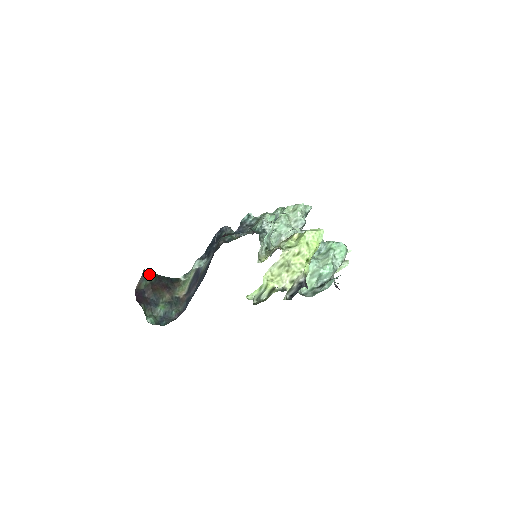
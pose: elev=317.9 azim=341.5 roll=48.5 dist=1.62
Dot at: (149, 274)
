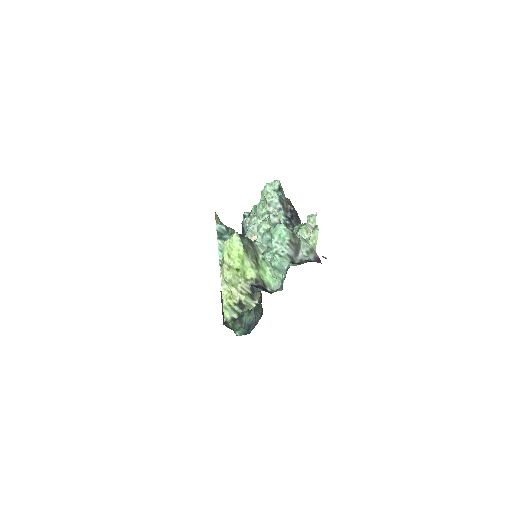
Dot at: occluded
